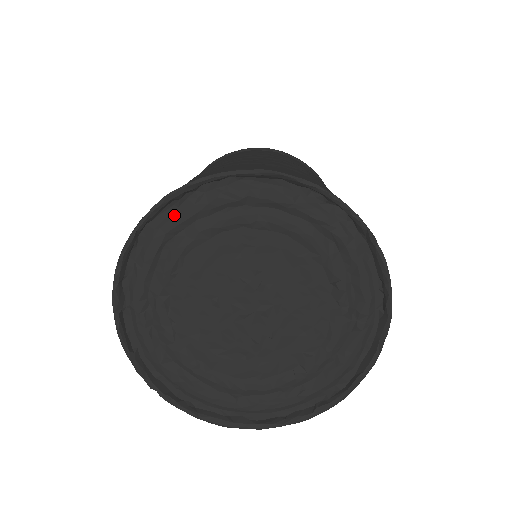
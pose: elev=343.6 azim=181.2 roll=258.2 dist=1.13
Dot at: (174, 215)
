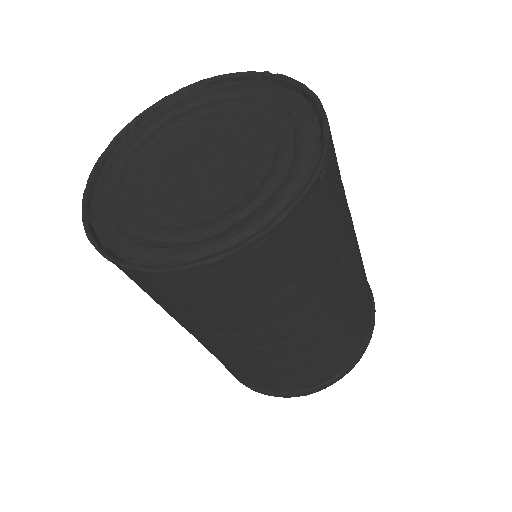
Dot at: (124, 147)
